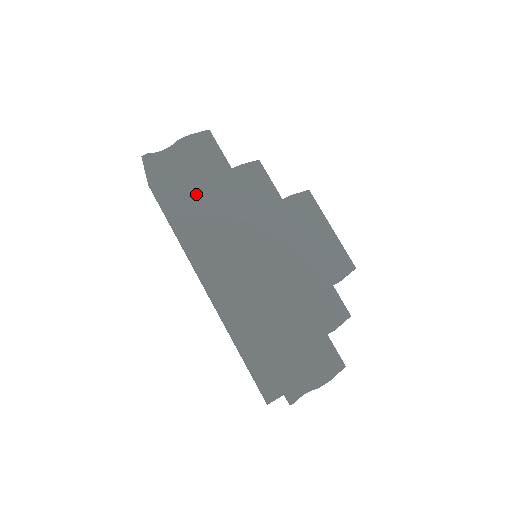
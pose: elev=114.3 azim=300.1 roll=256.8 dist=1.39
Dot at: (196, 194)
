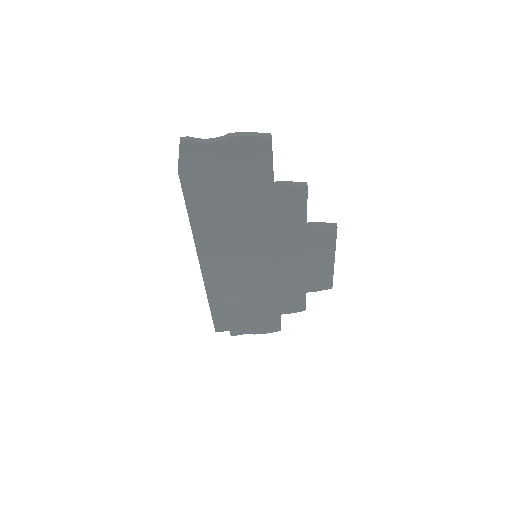
Dot at: (225, 197)
